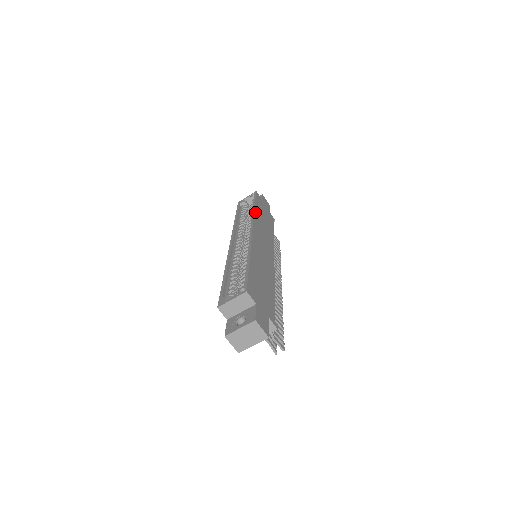
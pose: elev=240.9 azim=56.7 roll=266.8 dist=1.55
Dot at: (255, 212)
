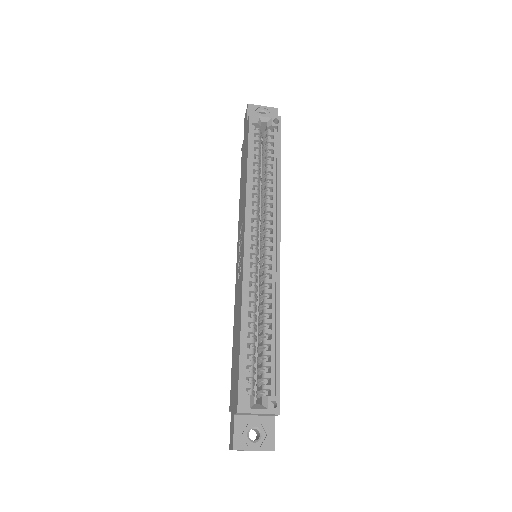
Dot at: (280, 186)
